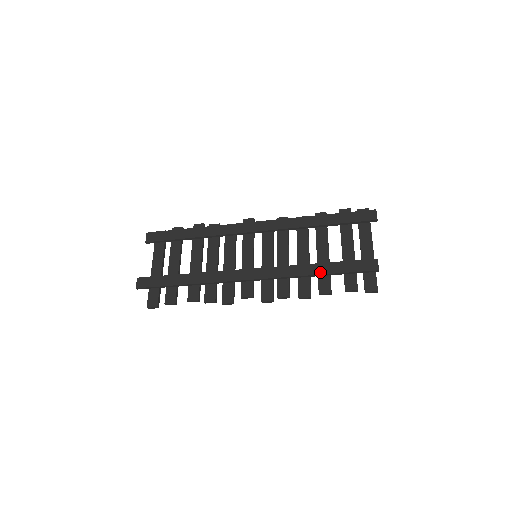
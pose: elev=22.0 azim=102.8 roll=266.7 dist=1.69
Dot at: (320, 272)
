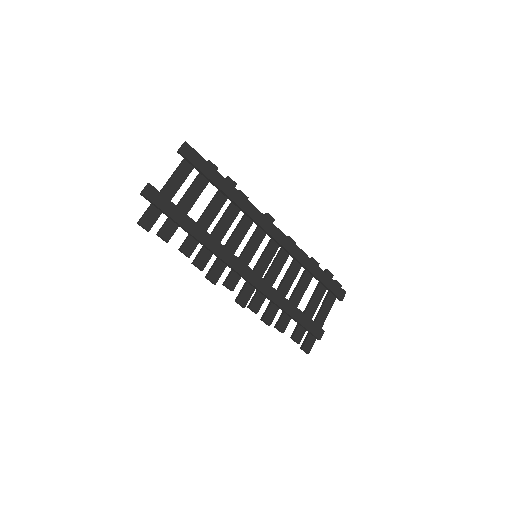
Dot at: (289, 312)
